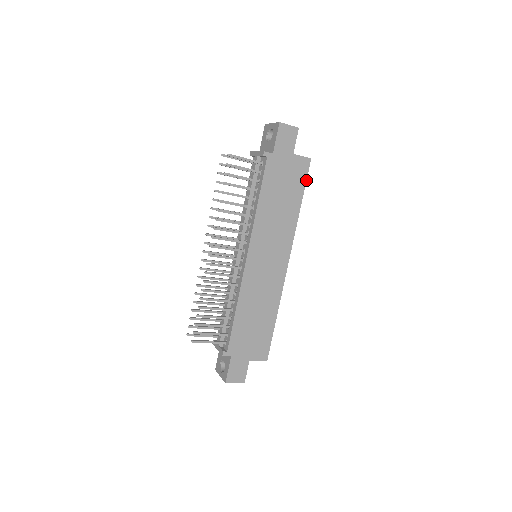
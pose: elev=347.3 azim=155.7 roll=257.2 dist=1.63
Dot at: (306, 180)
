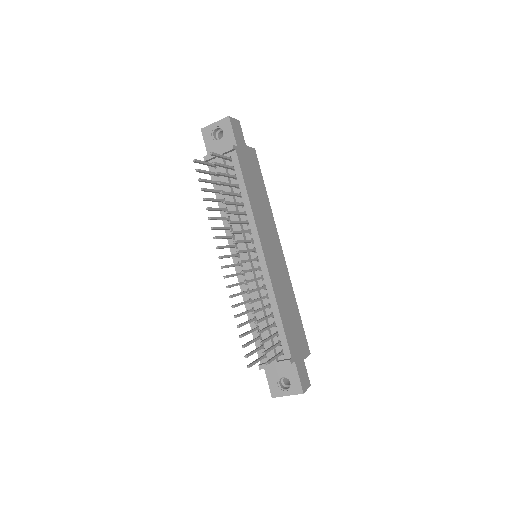
Dot at: (260, 169)
